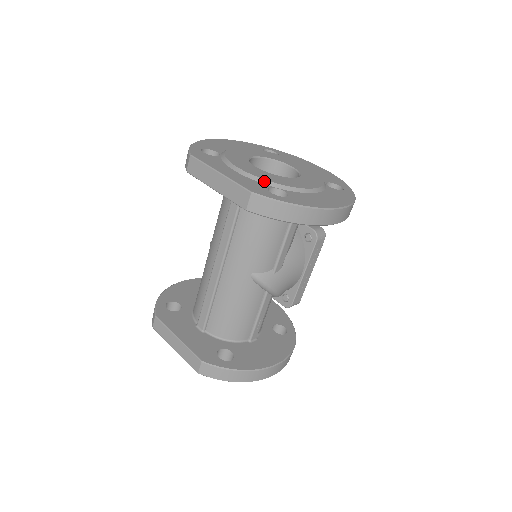
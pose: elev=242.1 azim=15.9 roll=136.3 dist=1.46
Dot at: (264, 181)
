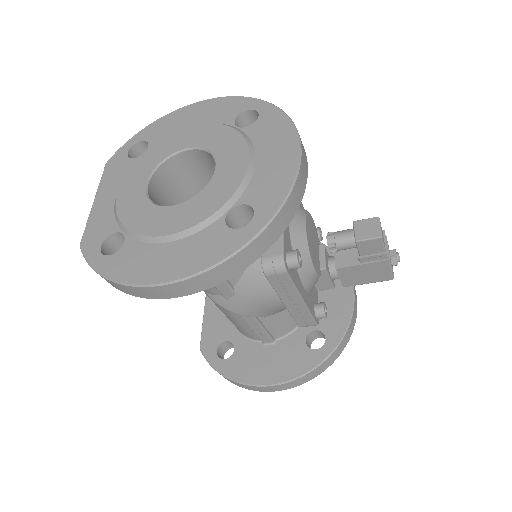
Dot at: (118, 220)
